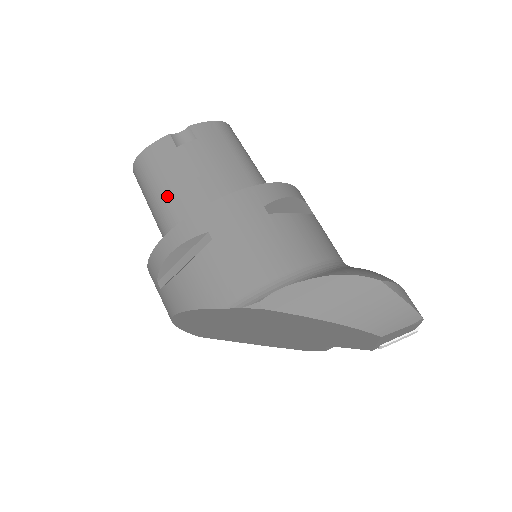
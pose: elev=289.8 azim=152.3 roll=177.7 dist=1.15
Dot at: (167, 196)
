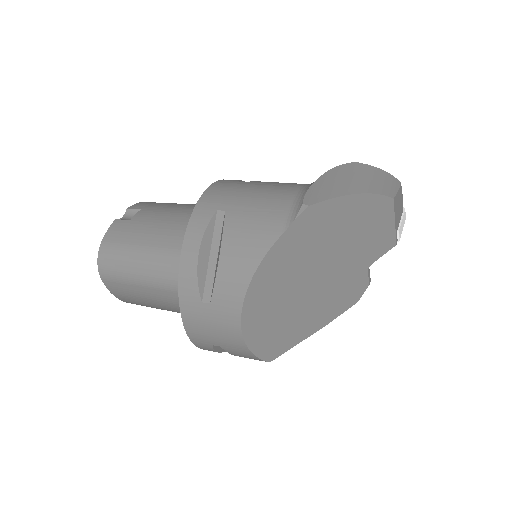
Dot at: (152, 247)
